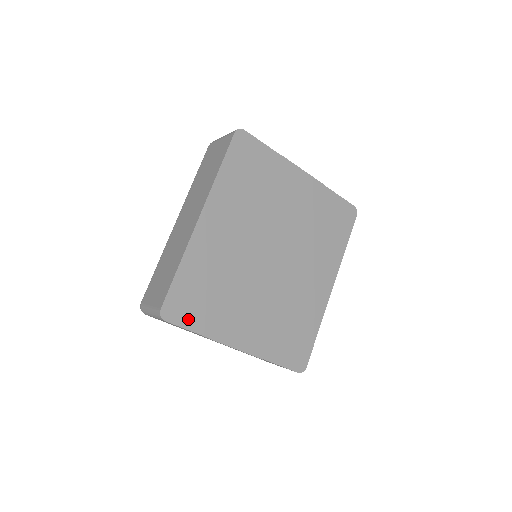
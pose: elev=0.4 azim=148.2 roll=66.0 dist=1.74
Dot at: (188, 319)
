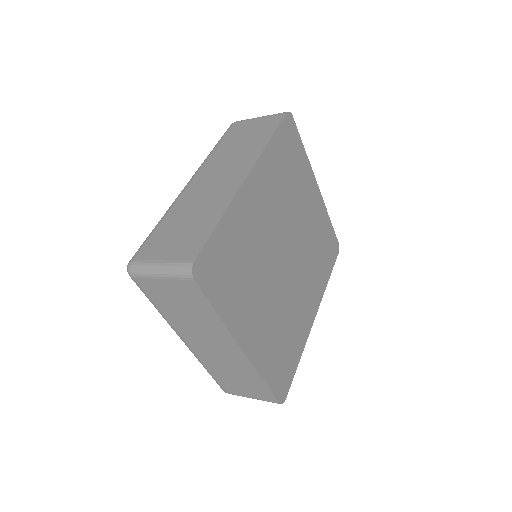
Dot at: (213, 289)
